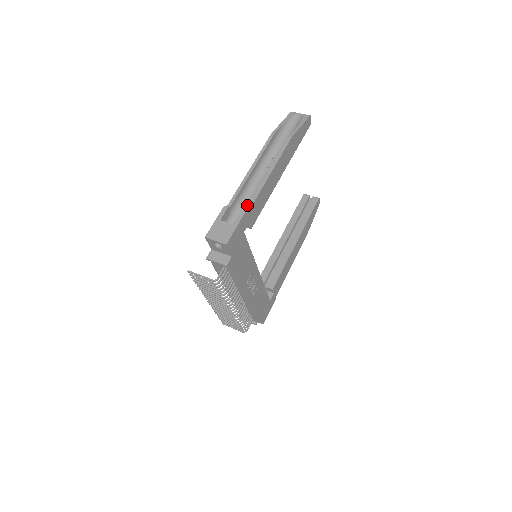
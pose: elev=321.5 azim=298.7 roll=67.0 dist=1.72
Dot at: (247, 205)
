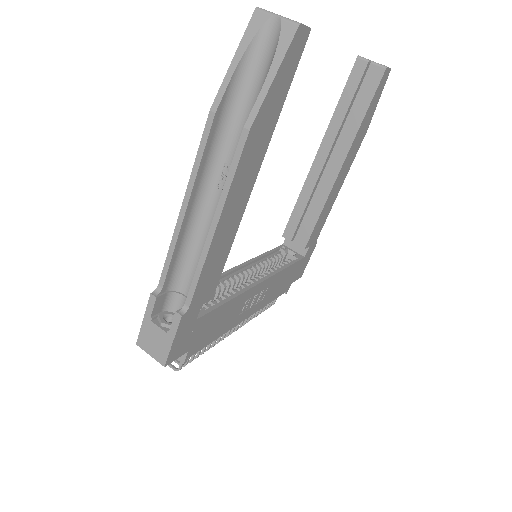
Dot at: (194, 271)
